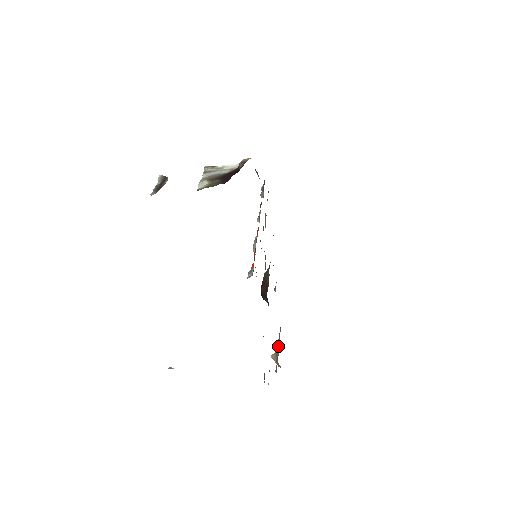
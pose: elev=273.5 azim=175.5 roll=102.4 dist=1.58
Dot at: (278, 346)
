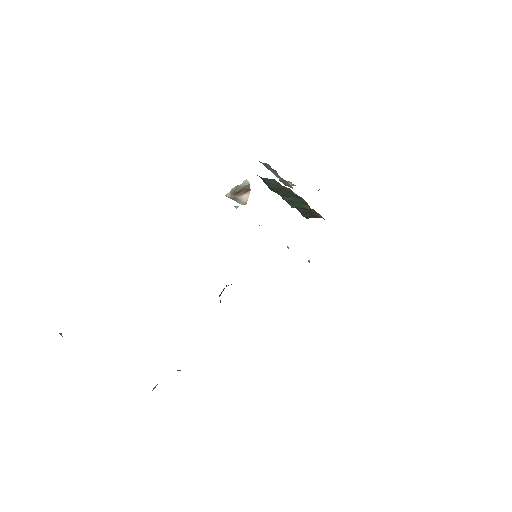
Dot at: occluded
